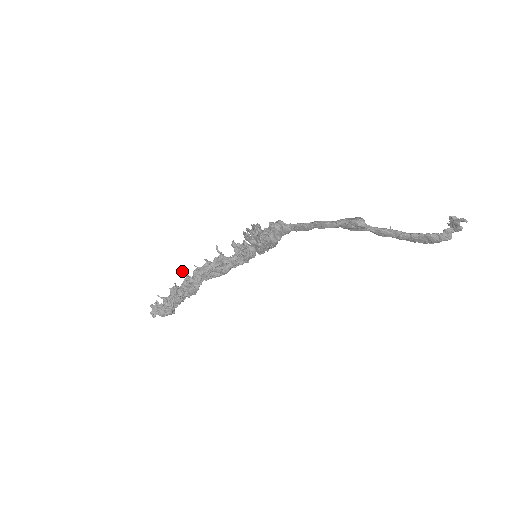
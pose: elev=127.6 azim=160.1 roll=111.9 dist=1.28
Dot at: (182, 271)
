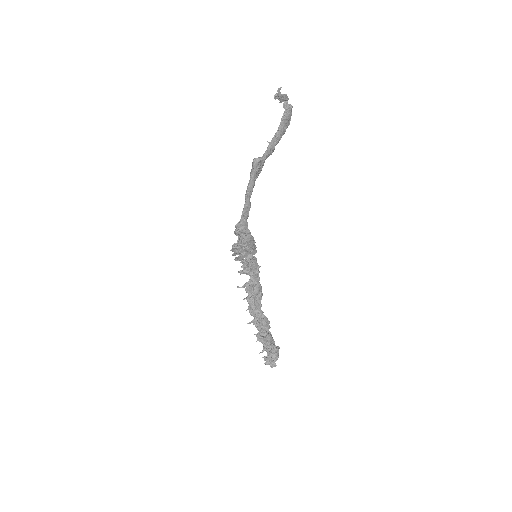
Dot at: occluded
